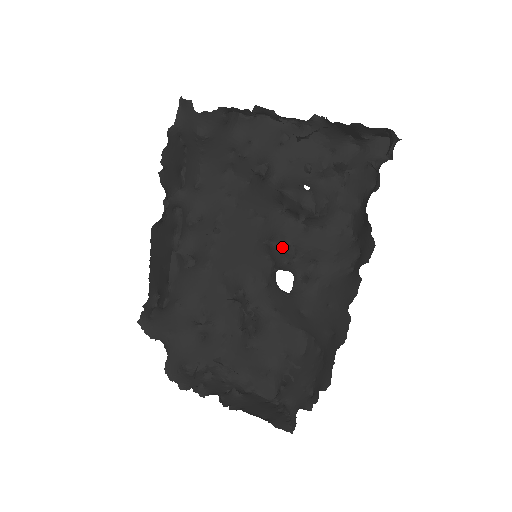
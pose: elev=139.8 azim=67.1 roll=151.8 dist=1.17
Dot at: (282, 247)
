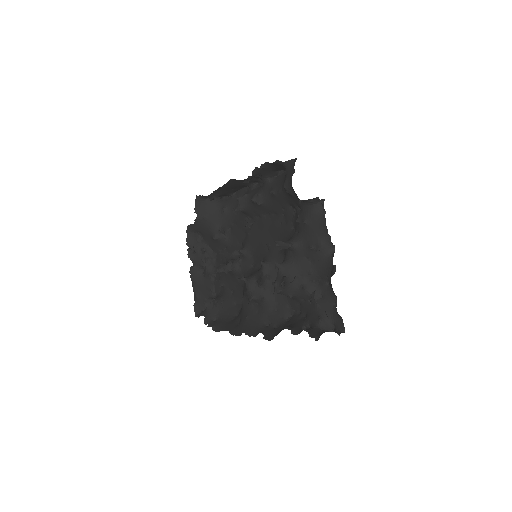
Dot at: occluded
